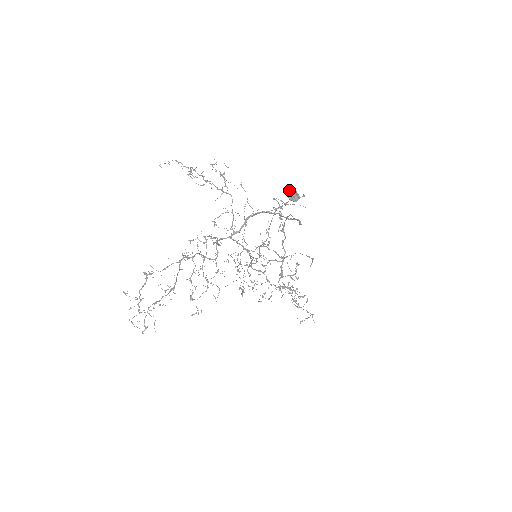
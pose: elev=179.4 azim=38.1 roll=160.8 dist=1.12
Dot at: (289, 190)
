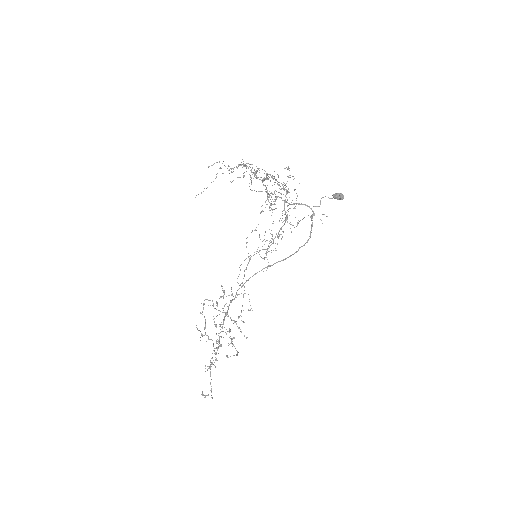
Dot at: (338, 193)
